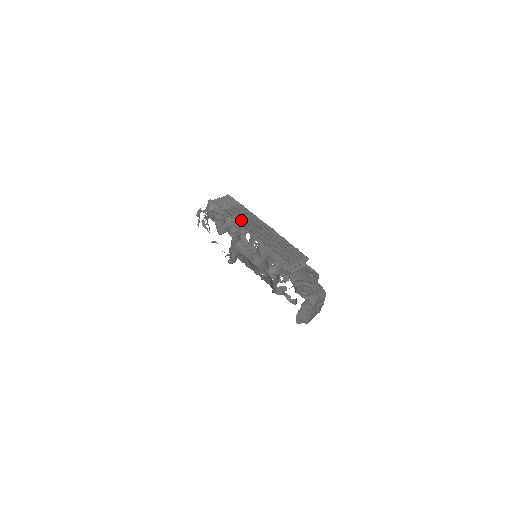
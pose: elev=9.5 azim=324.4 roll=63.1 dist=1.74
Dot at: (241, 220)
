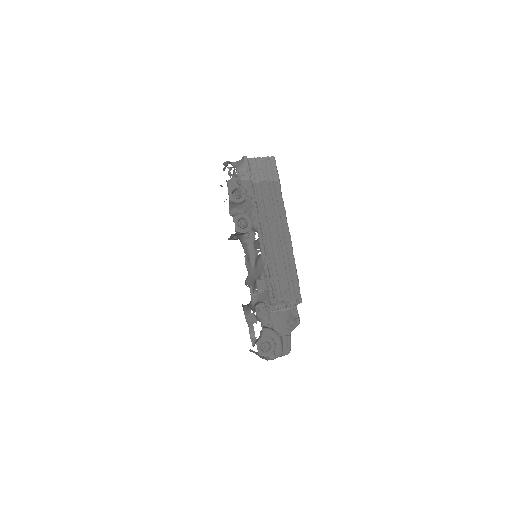
Dot at: (263, 209)
